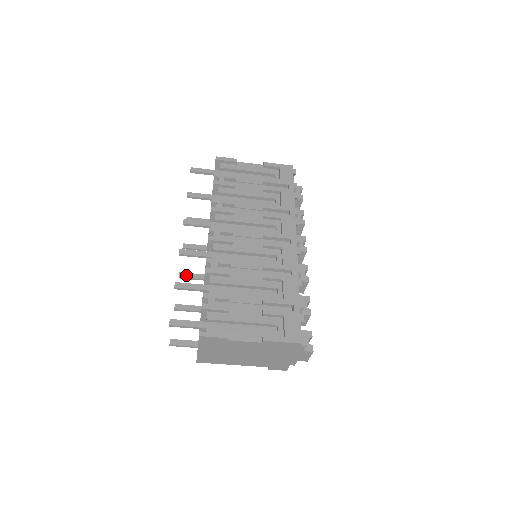
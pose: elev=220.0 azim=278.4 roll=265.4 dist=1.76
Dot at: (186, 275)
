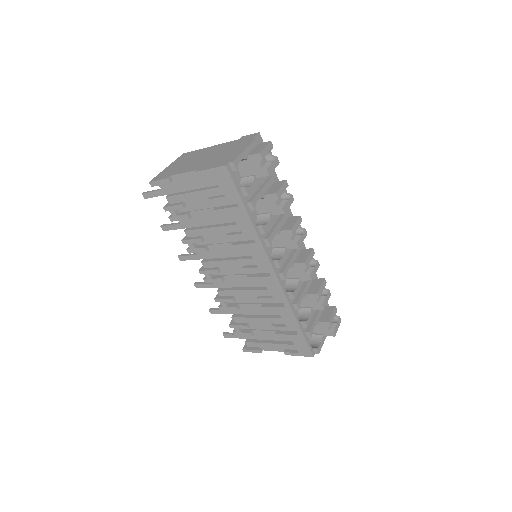
Dot at: occluded
